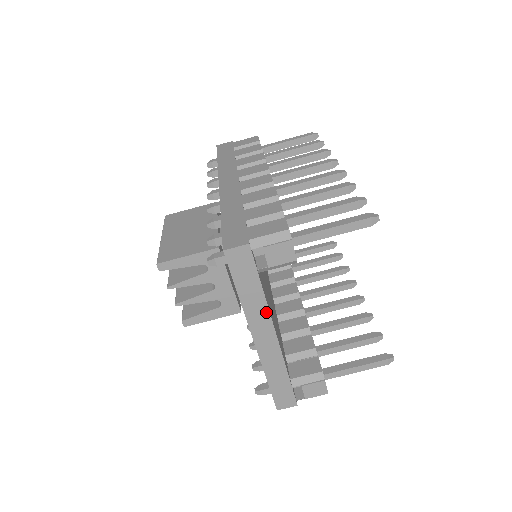
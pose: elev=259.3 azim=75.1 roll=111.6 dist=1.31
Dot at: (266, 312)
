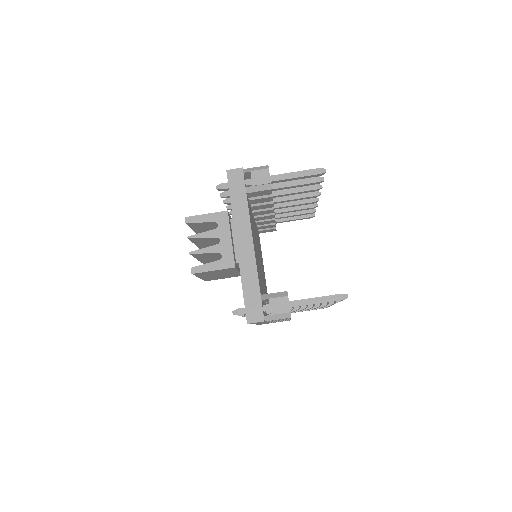
Dot at: (248, 221)
